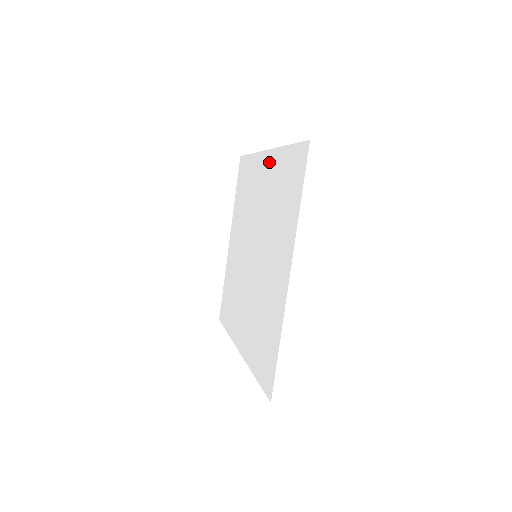
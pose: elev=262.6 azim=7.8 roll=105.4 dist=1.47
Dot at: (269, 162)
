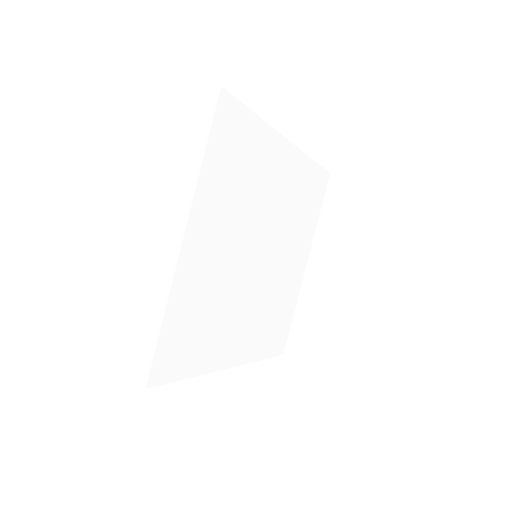
Dot at: occluded
